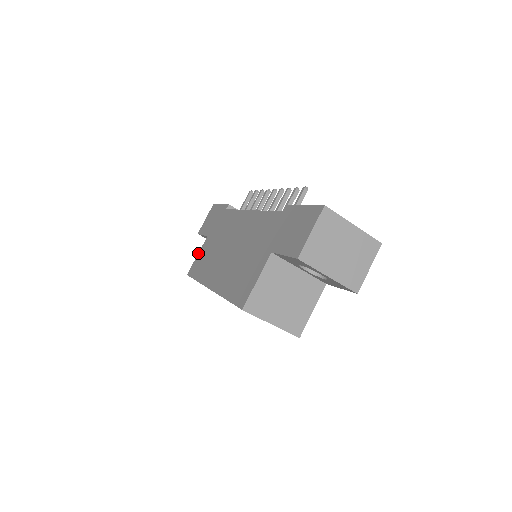
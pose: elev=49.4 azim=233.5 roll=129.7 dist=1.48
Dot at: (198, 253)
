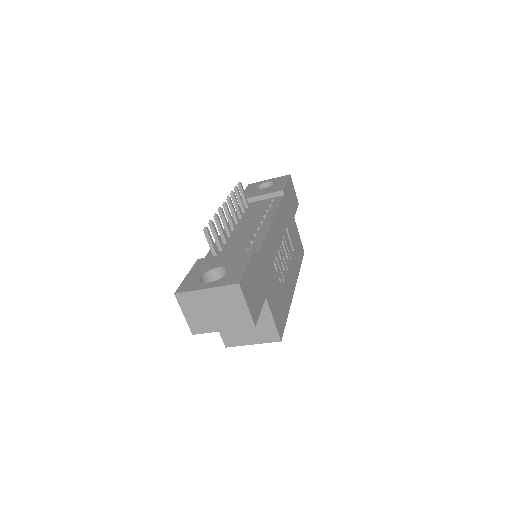
Dot at: occluded
